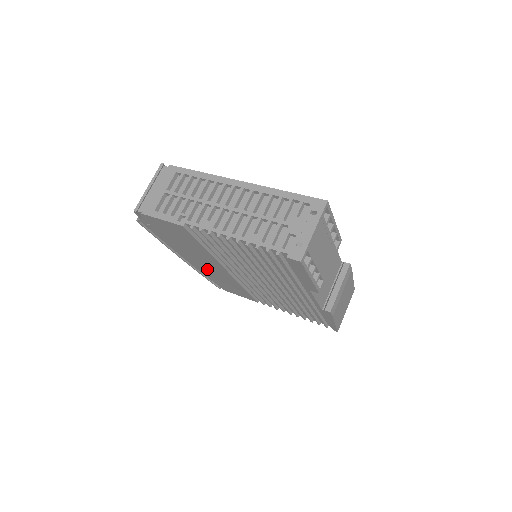
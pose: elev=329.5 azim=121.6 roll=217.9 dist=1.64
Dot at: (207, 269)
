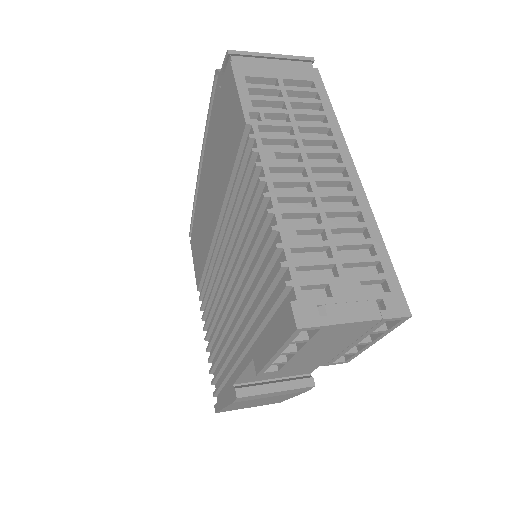
Dot at: (204, 204)
